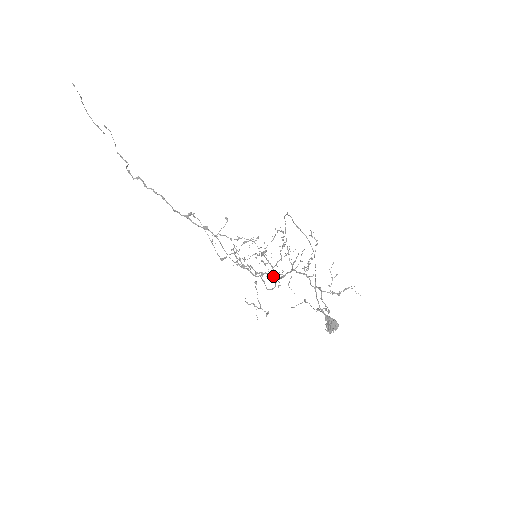
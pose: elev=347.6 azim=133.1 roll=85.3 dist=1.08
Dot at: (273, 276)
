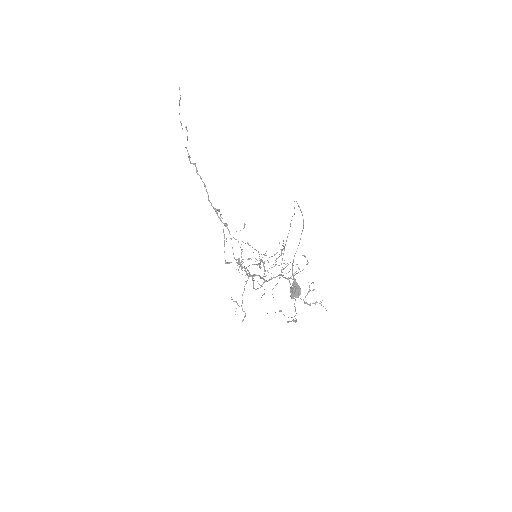
Dot at: (263, 278)
